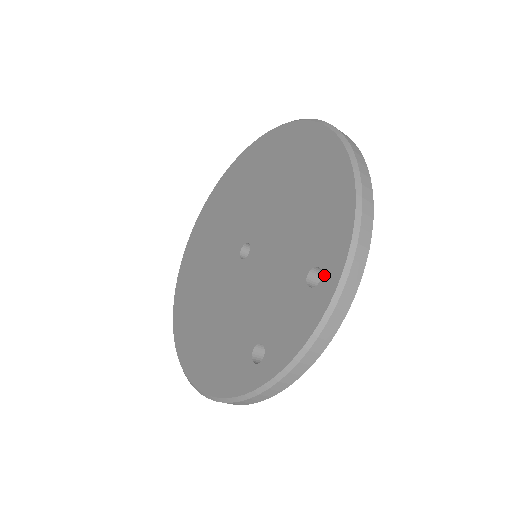
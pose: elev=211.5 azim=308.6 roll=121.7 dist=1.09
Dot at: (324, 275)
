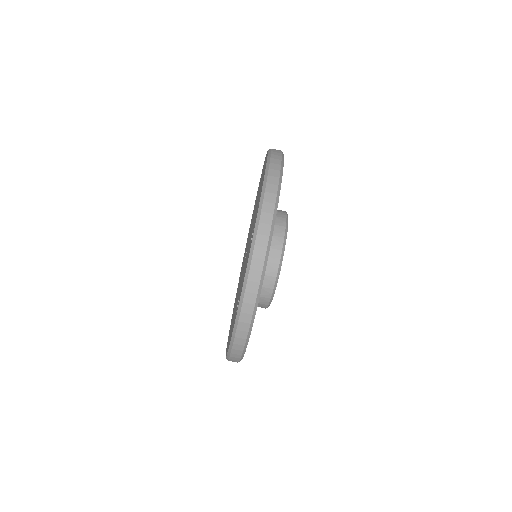
Dot at: (253, 231)
